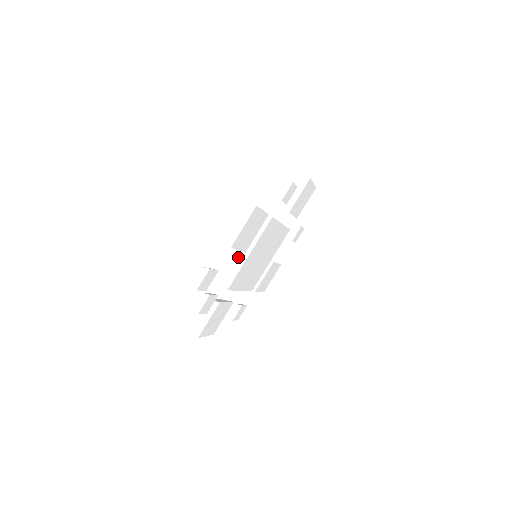
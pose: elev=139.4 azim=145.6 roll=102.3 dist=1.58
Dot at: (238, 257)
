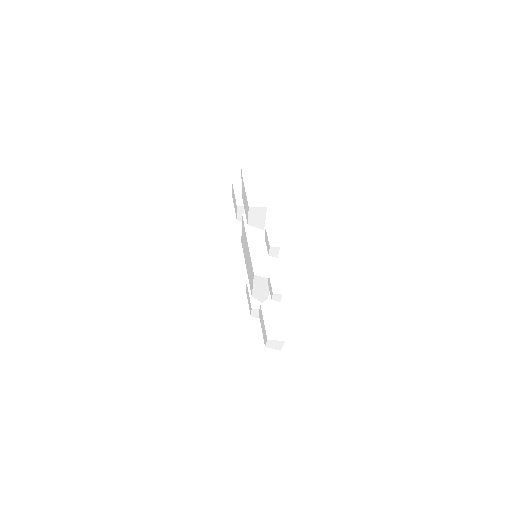
Dot at: (253, 251)
